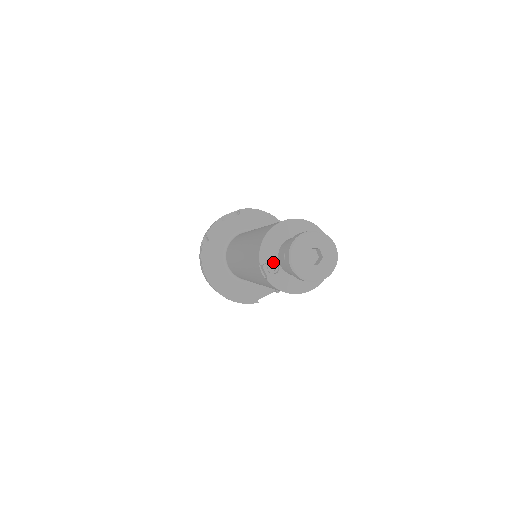
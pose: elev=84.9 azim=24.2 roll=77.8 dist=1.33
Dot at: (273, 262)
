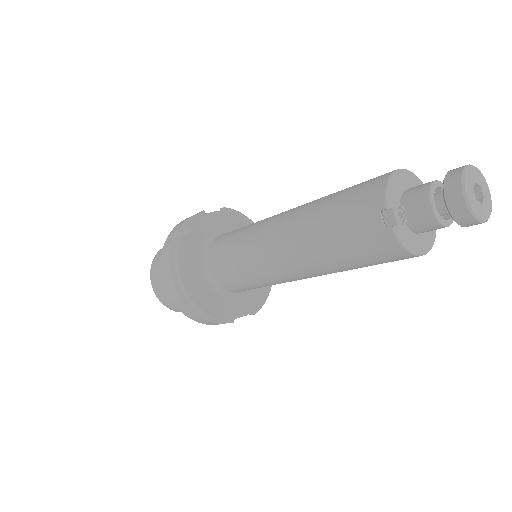
Dot at: occluded
